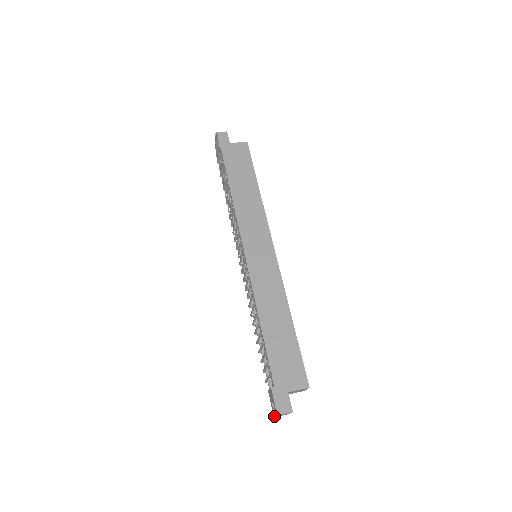
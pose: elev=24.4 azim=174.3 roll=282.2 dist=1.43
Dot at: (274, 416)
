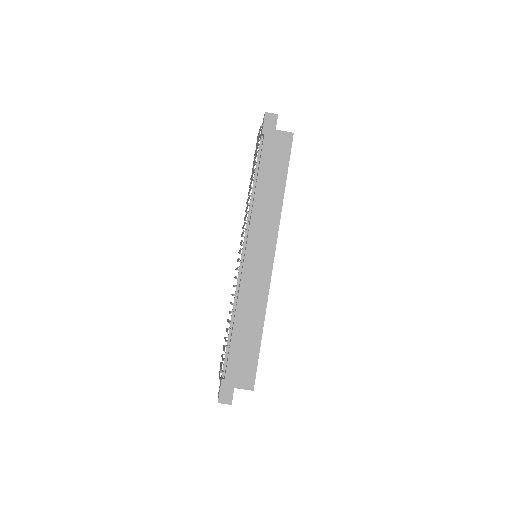
Dot at: occluded
